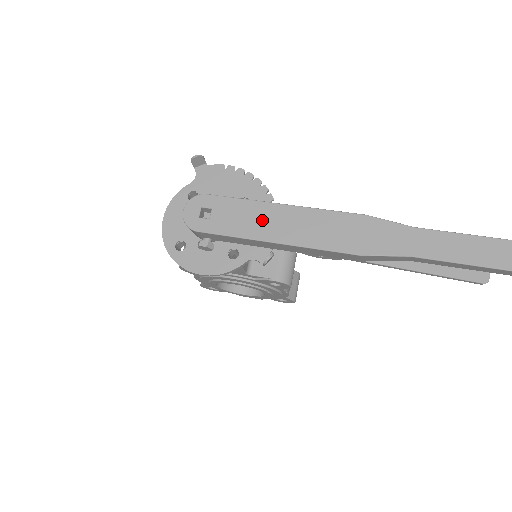
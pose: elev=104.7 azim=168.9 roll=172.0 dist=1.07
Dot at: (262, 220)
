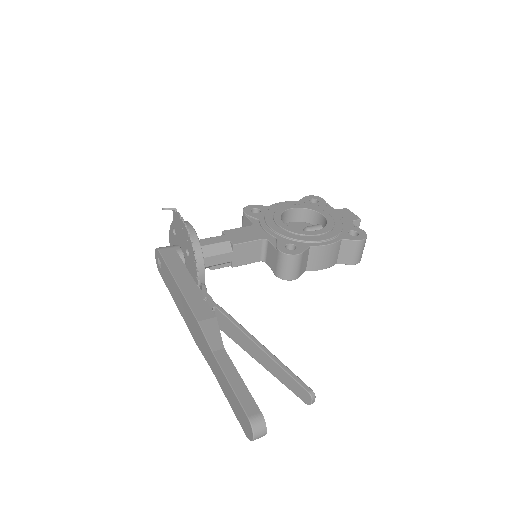
Dot at: (172, 286)
